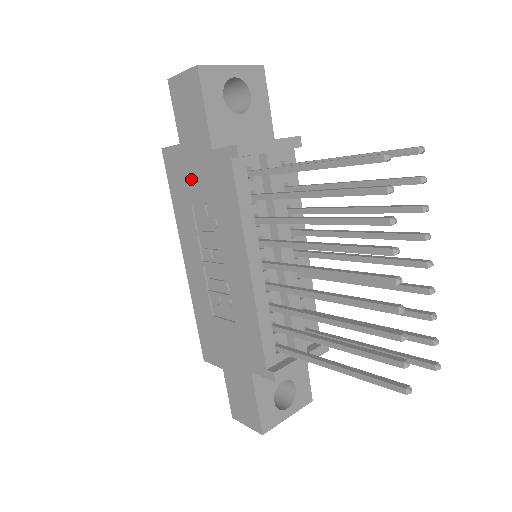
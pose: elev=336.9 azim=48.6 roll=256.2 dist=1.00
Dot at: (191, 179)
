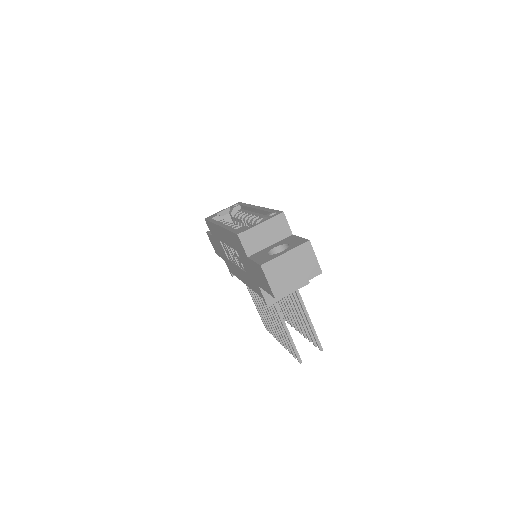
Dot at: (243, 259)
